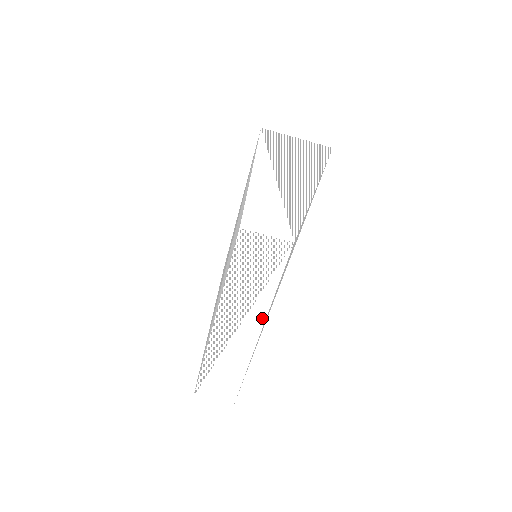
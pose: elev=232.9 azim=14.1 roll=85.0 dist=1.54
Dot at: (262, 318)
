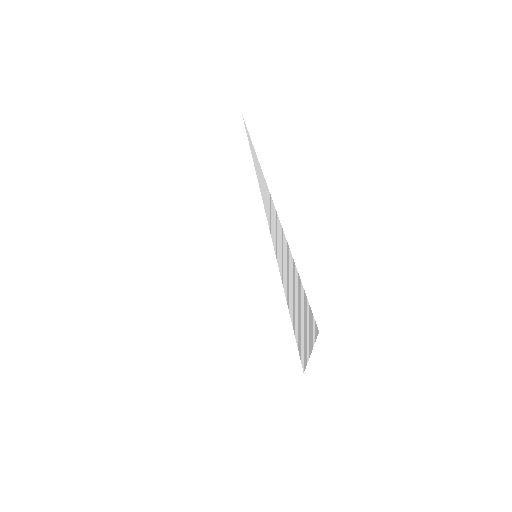
Dot at: occluded
